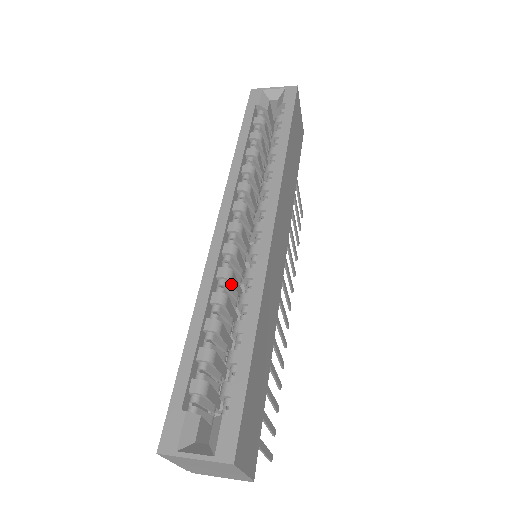
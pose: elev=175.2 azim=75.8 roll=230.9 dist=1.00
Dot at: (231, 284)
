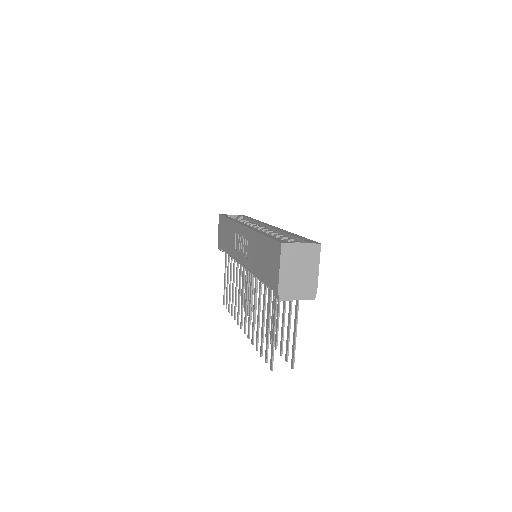
Dot at: occluded
